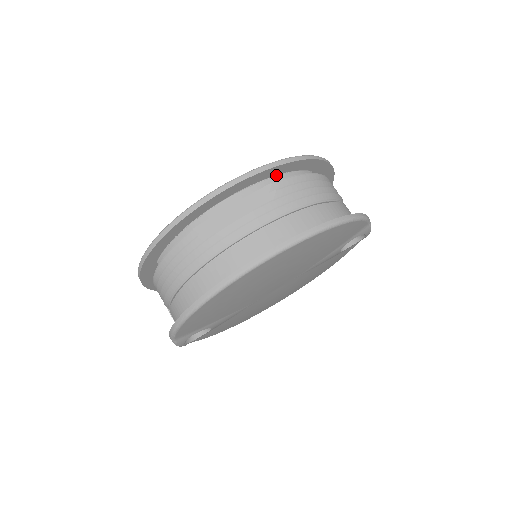
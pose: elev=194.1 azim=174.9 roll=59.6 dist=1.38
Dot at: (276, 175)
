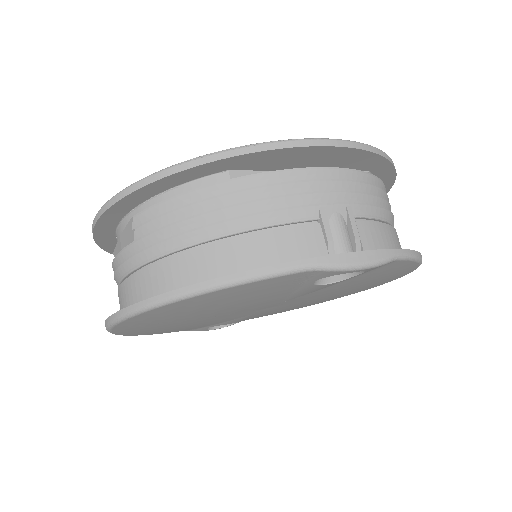
Dot at: (150, 198)
